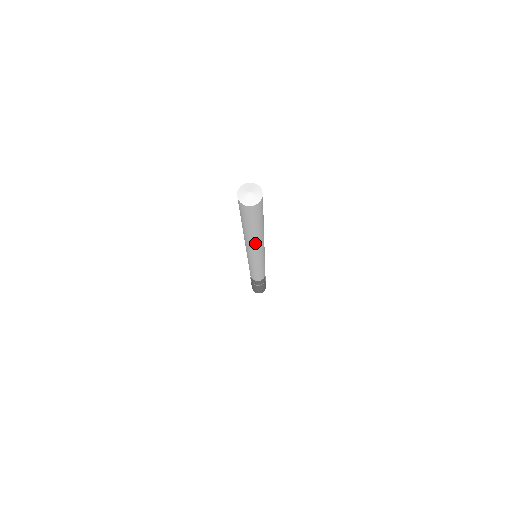
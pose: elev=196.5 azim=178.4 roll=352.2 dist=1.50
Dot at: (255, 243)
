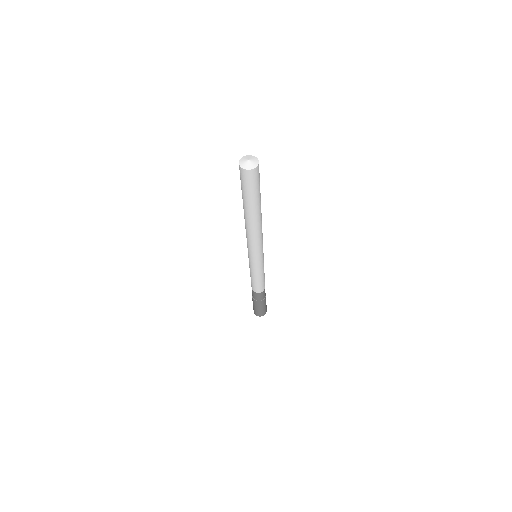
Dot at: (251, 226)
